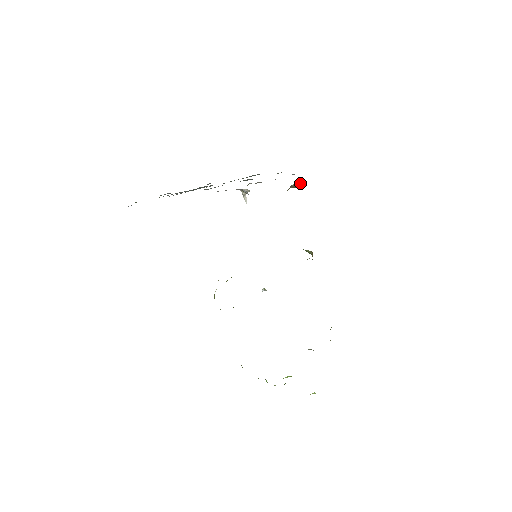
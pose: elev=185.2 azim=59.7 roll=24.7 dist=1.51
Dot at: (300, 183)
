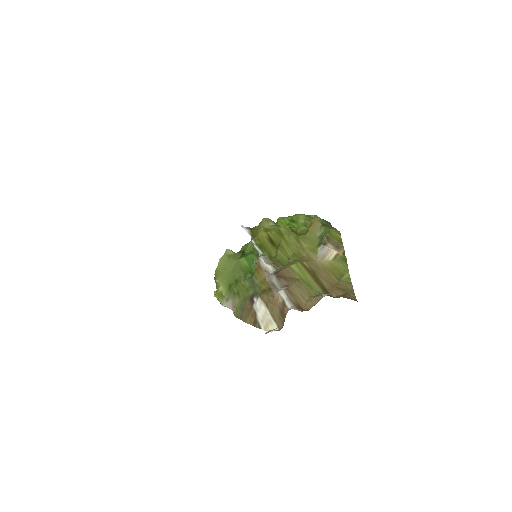
Dot at: occluded
